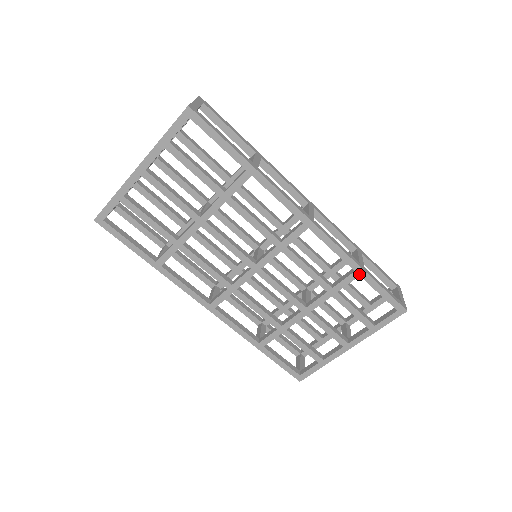
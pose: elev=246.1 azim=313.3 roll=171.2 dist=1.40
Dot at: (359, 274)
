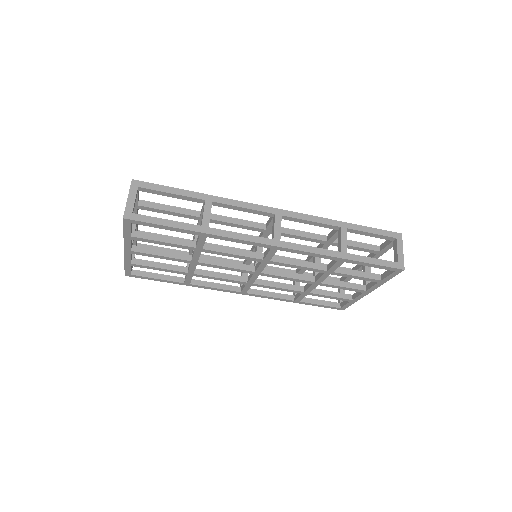
Dot at: (343, 261)
